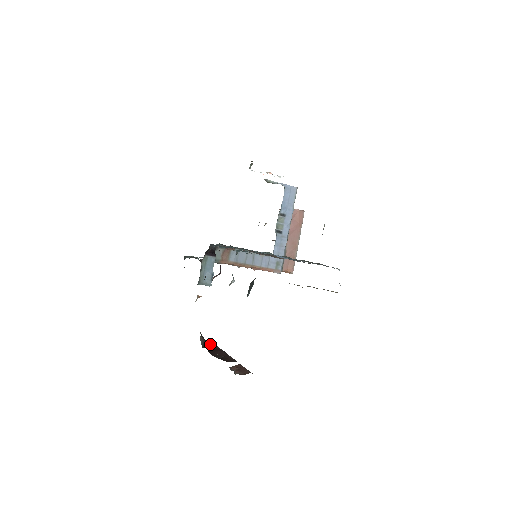
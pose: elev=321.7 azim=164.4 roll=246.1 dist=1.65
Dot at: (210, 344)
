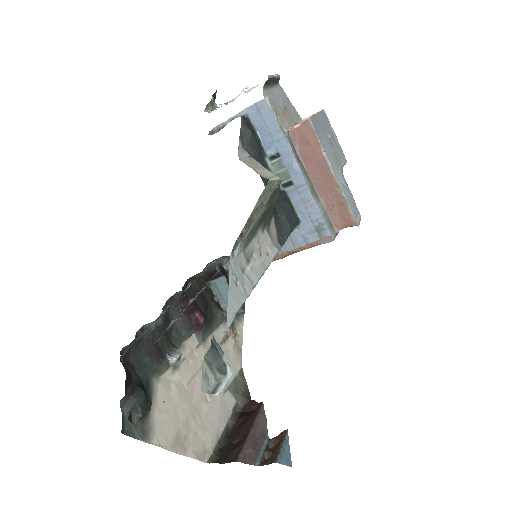
Dot at: (254, 401)
